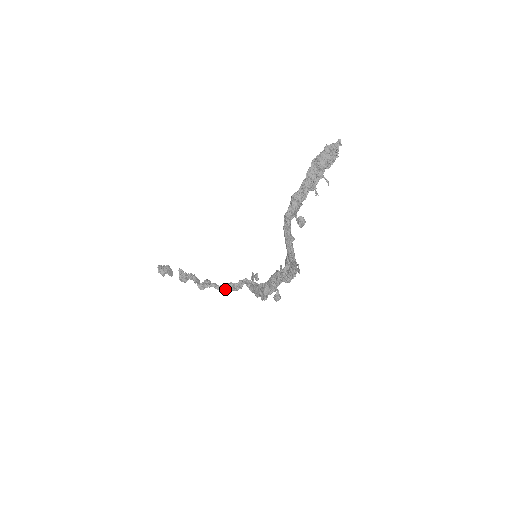
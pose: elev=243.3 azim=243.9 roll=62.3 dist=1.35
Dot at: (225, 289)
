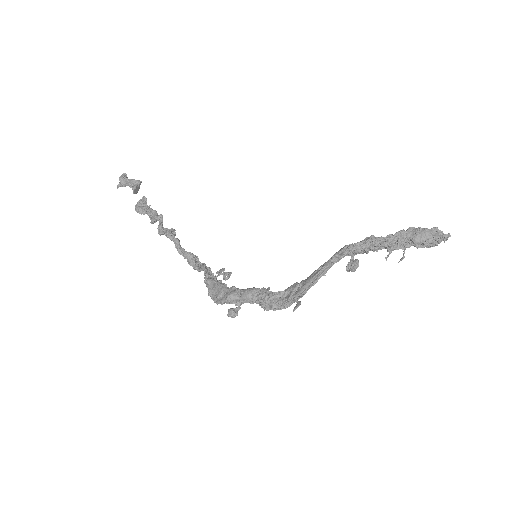
Dot at: (185, 256)
